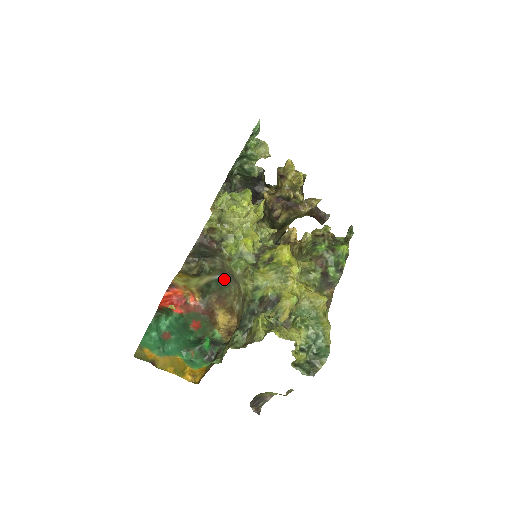
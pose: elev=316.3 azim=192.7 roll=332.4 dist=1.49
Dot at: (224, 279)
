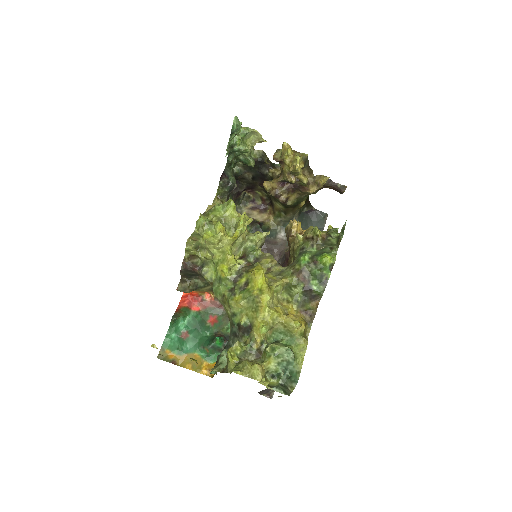
Dot at: occluded
